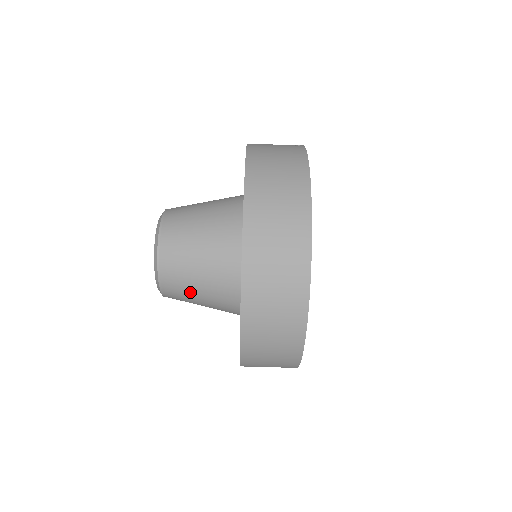
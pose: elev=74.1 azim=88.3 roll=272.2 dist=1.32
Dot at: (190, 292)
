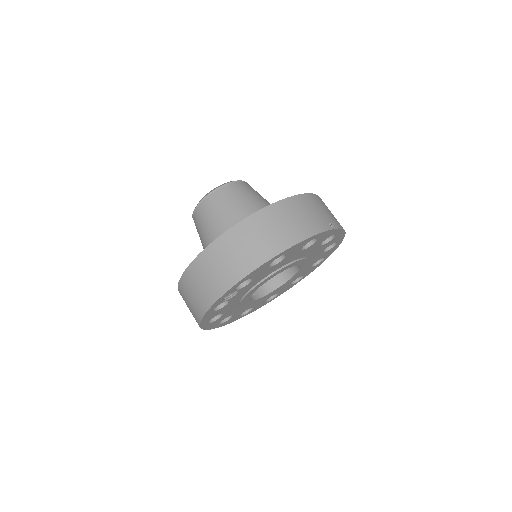
Dot at: (200, 233)
